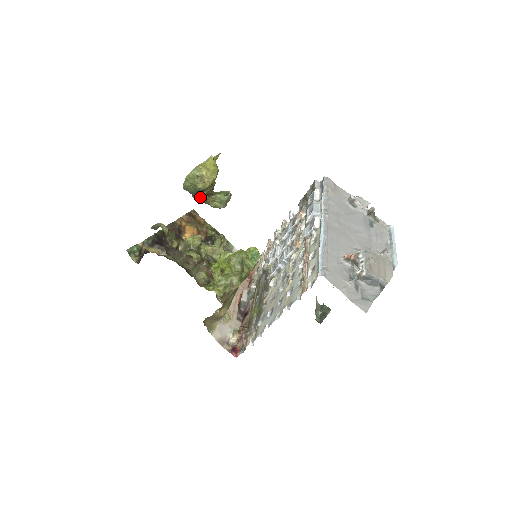
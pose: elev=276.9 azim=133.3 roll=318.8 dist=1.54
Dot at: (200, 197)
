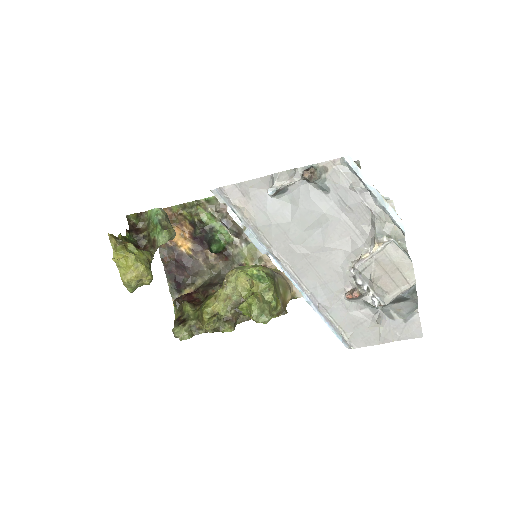
Dot at: occluded
